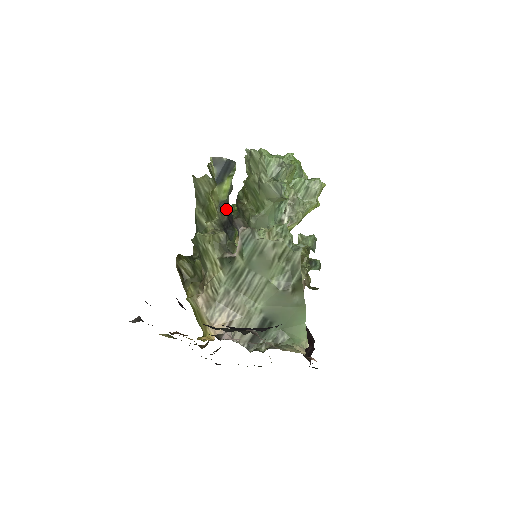
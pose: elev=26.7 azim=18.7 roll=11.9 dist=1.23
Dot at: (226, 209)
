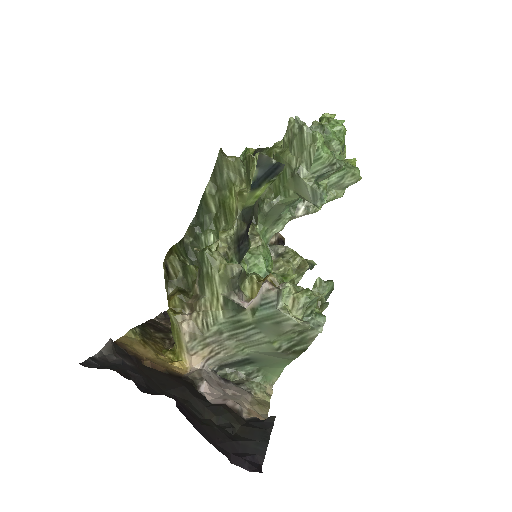
Dot at: (248, 217)
